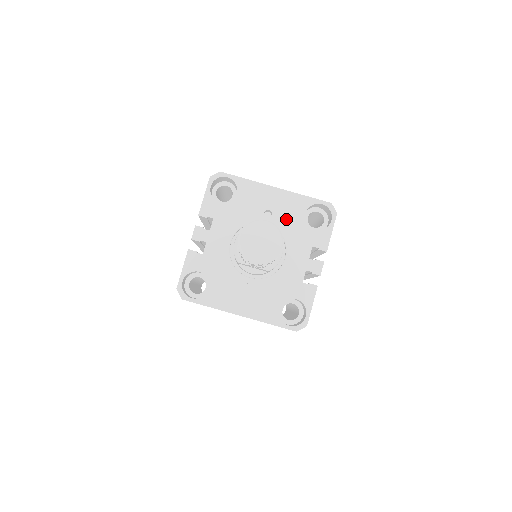
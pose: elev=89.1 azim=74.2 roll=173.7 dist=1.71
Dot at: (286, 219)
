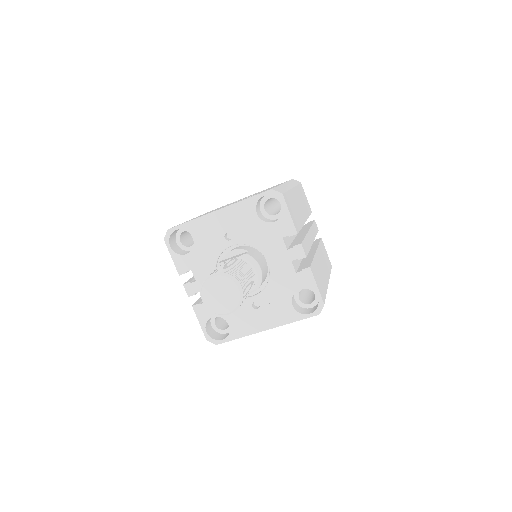
Dot at: (245, 230)
